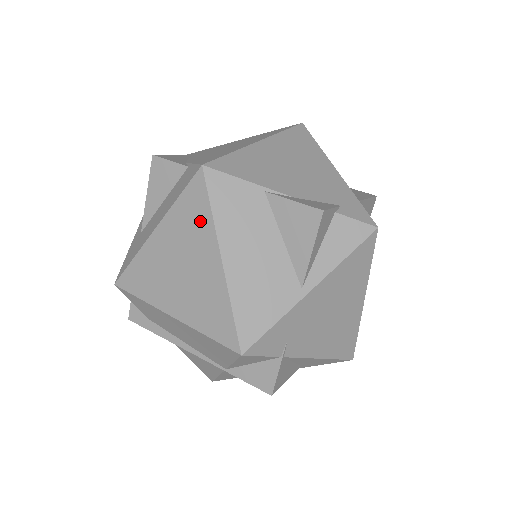
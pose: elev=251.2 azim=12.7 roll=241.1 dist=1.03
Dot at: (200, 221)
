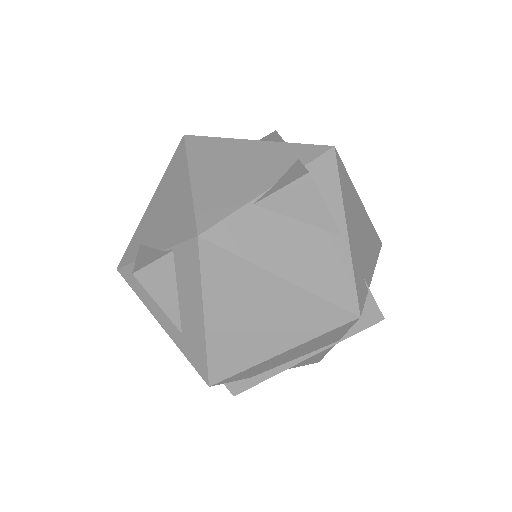
Dot at: (238, 273)
